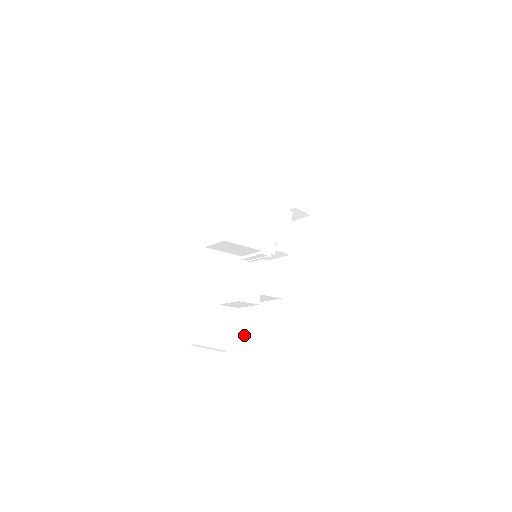
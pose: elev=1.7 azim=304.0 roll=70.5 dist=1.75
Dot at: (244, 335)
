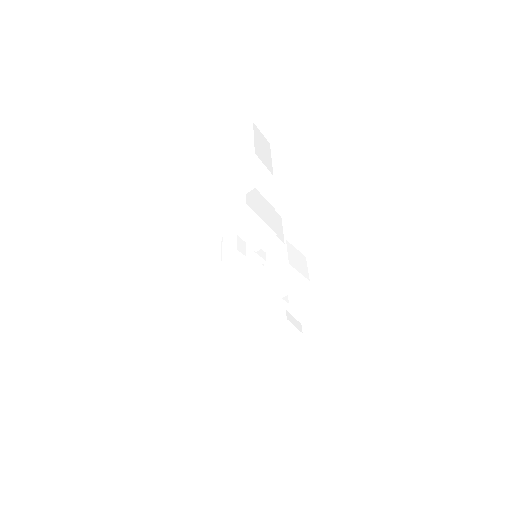
Dot at: (294, 328)
